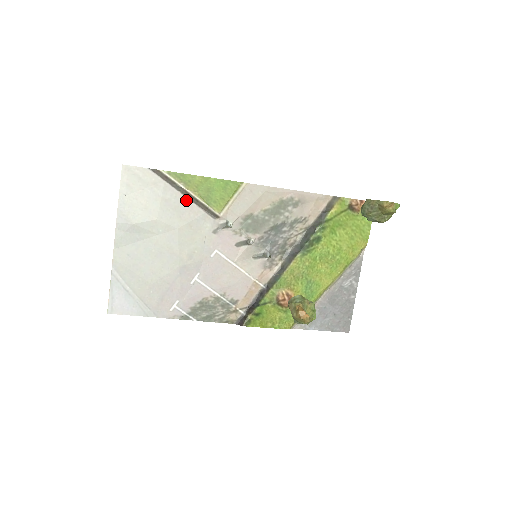
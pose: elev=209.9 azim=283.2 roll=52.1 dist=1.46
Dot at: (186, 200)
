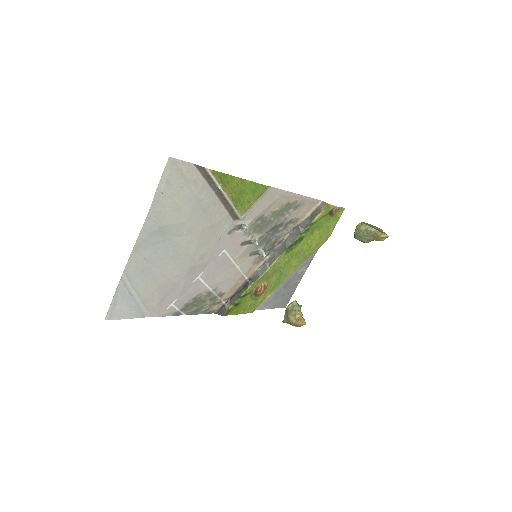
Dot at: (217, 201)
